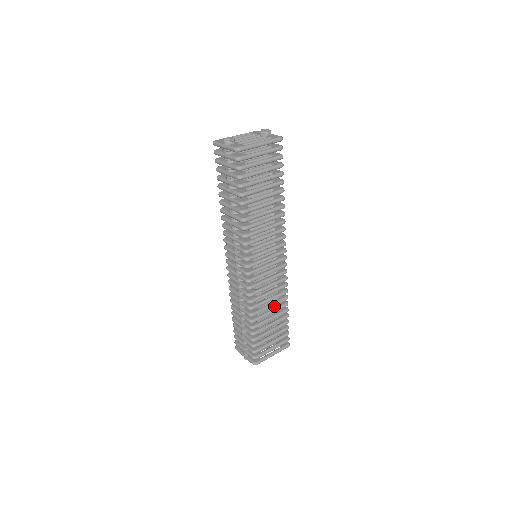
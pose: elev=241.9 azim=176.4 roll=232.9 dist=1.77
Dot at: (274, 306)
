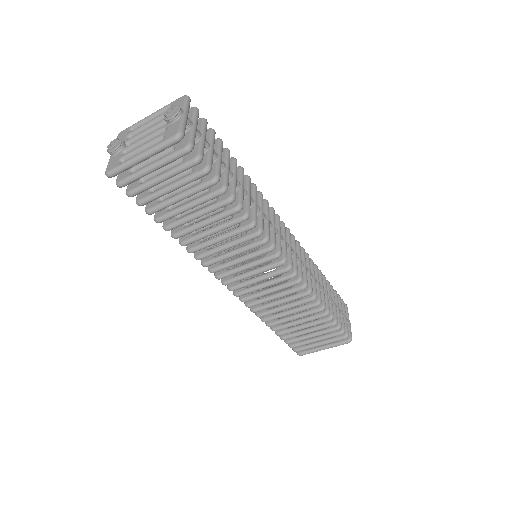
Dot at: occluded
